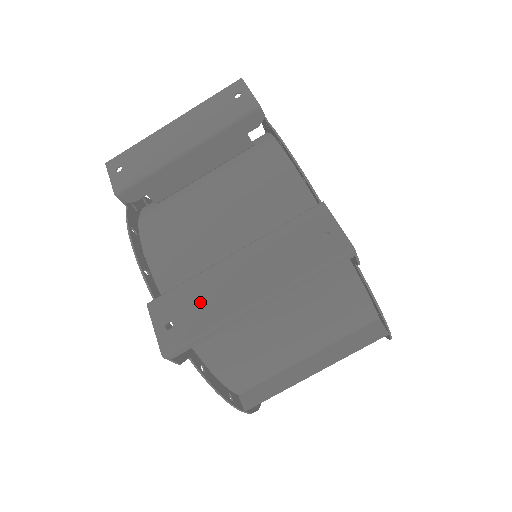
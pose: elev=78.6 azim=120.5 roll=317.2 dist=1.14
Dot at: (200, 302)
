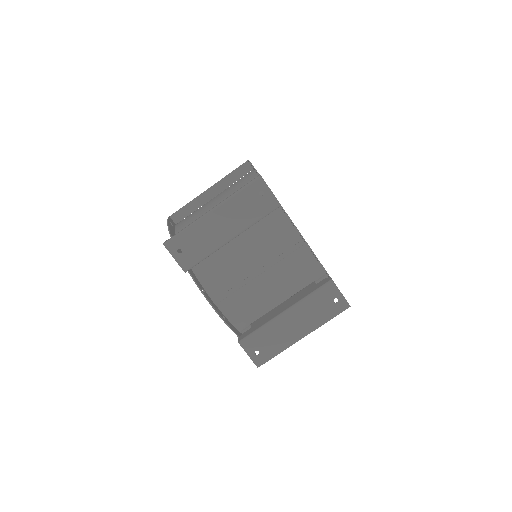
Dot at: (272, 340)
